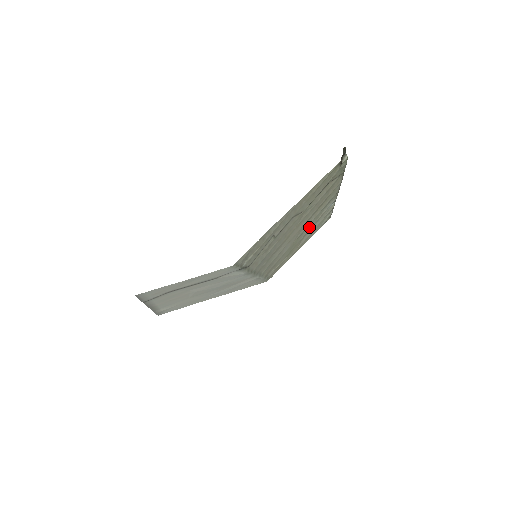
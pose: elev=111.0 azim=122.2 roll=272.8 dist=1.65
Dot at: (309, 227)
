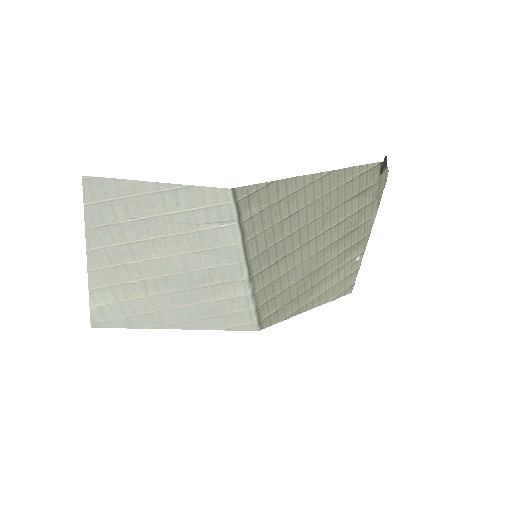
Dot at: (327, 270)
